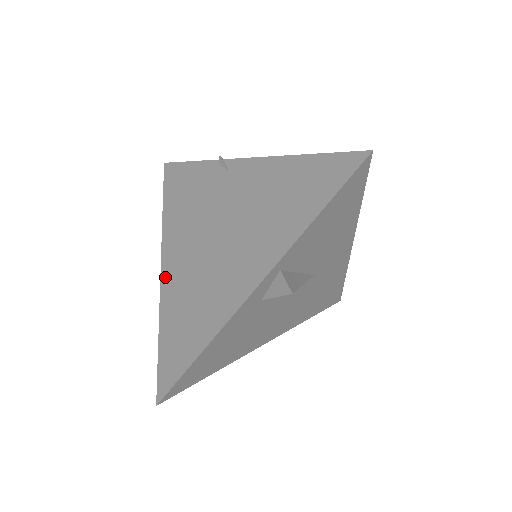
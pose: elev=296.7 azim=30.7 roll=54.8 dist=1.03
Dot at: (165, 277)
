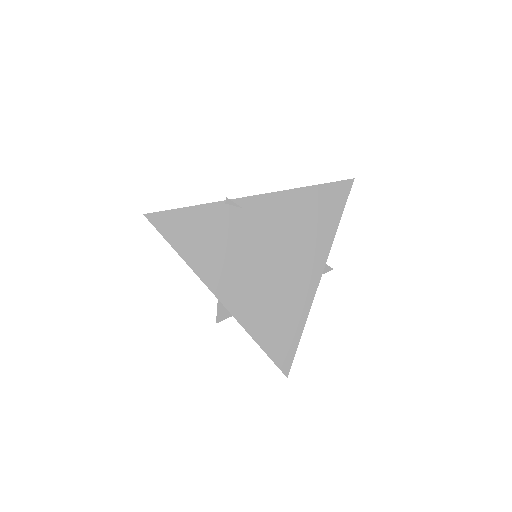
Dot at: (231, 305)
